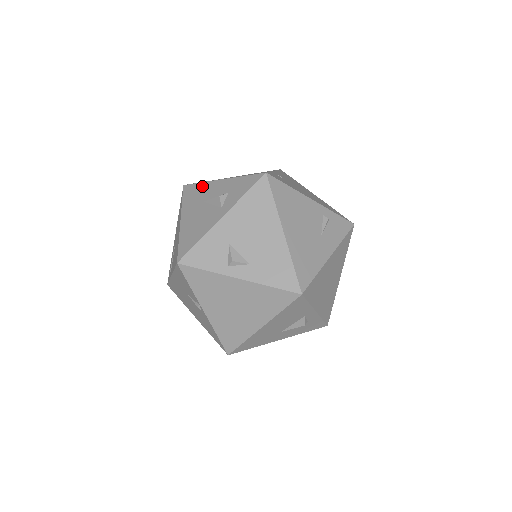
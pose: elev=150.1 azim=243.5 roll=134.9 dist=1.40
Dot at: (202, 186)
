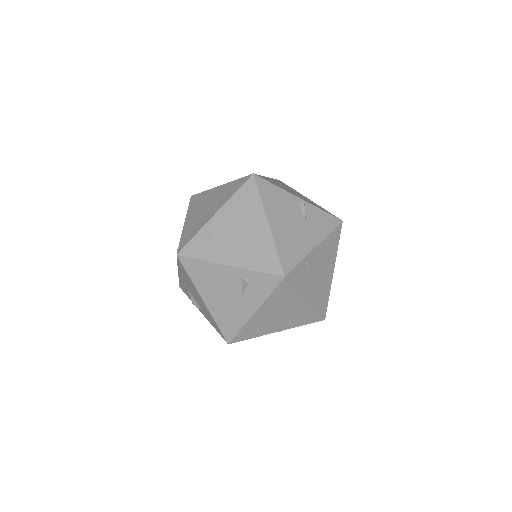
Dot at: occluded
